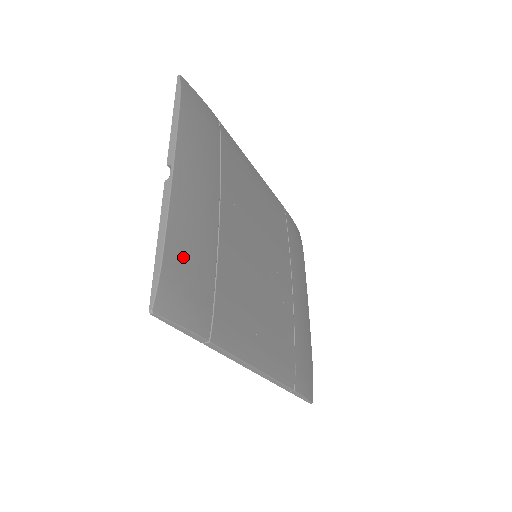
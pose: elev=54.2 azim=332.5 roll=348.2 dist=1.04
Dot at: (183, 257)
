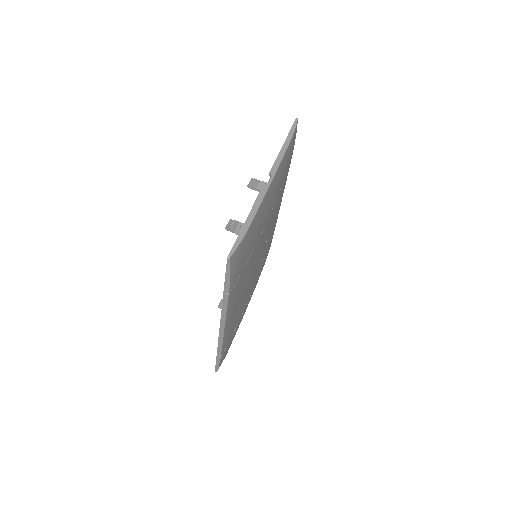
Dot at: (251, 236)
